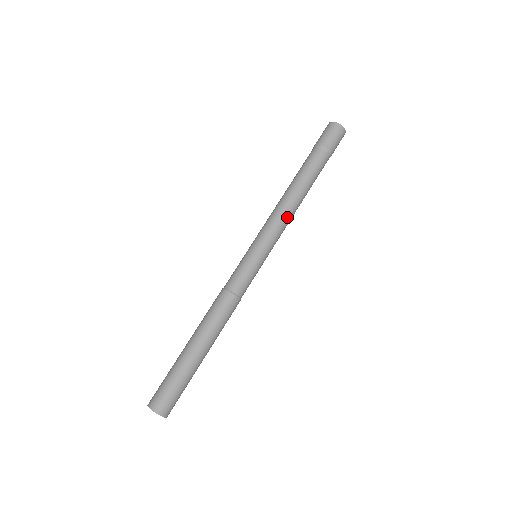
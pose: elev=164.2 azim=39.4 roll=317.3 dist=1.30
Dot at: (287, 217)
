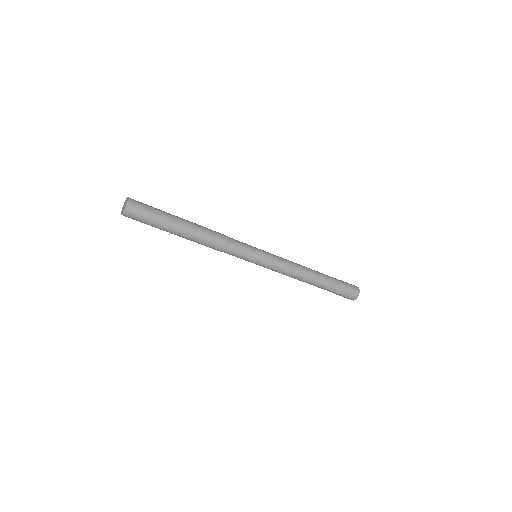
Dot at: (292, 264)
